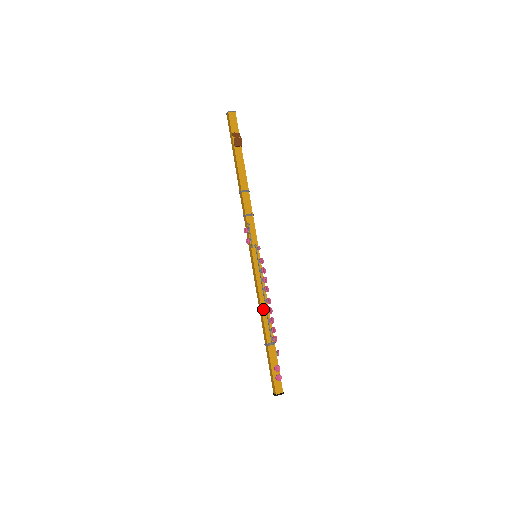
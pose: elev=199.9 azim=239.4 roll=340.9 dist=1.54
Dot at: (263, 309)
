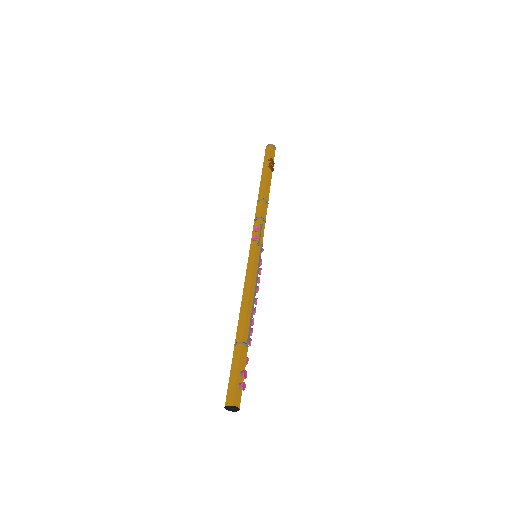
Dot at: (249, 305)
